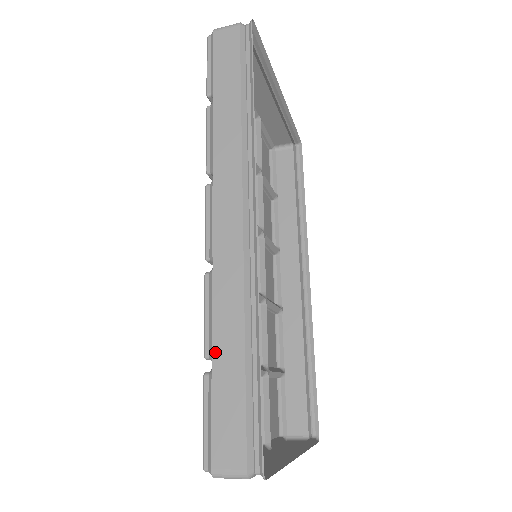
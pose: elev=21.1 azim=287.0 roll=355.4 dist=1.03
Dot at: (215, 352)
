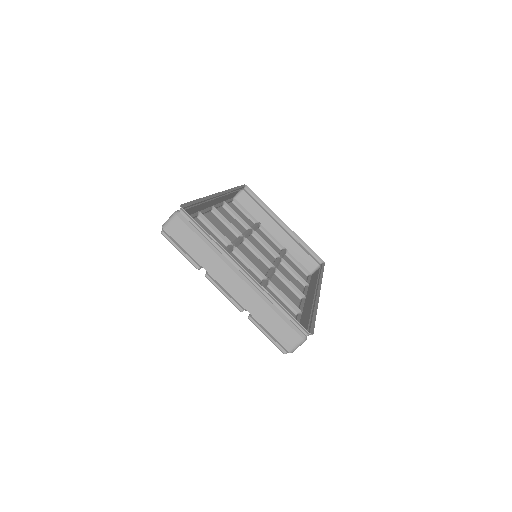
Dot at: occluded
